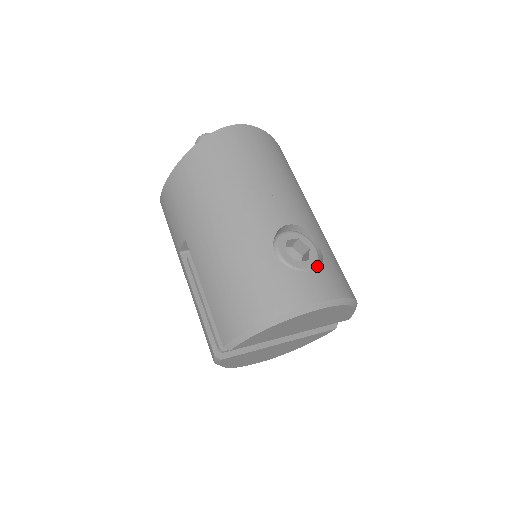
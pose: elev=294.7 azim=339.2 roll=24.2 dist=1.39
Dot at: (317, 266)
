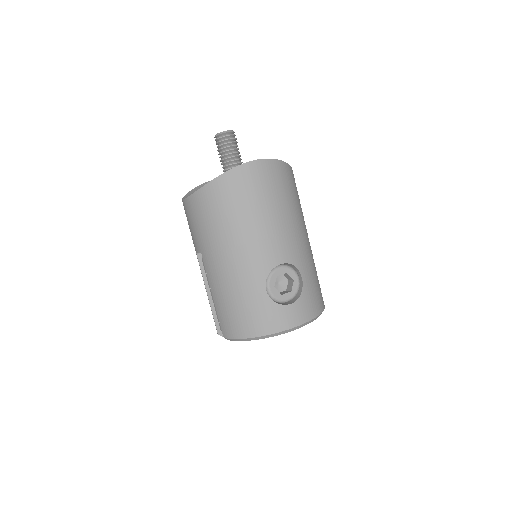
Dot at: (298, 291)
